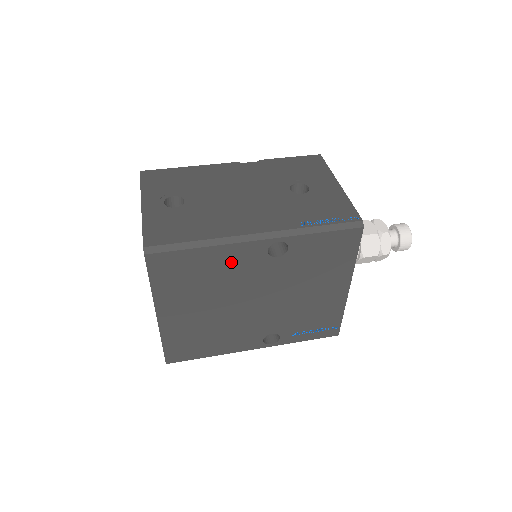
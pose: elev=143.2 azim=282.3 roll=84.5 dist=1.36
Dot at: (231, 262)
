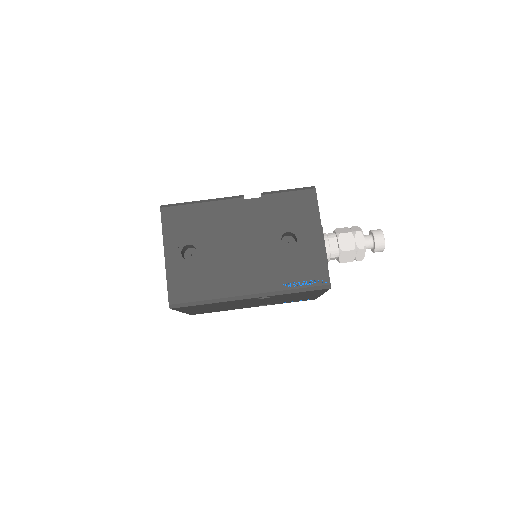
Dot at: (231, 302)
